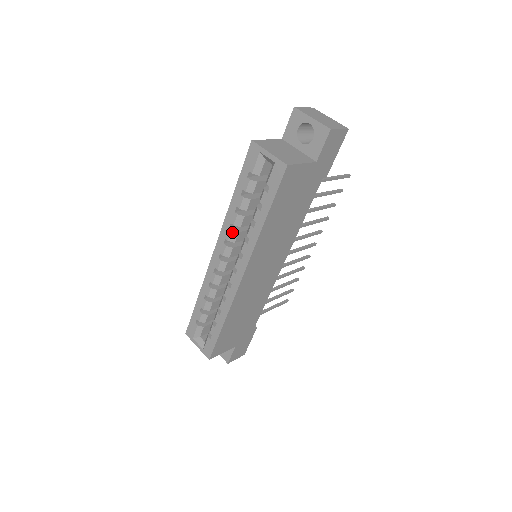
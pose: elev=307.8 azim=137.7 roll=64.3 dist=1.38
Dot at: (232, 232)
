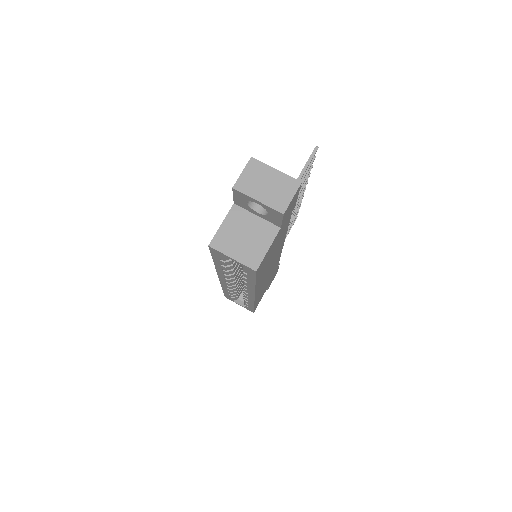
Dot at: (228, 276)
